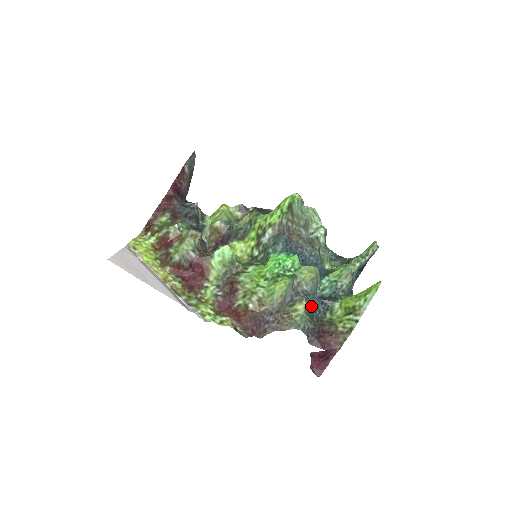
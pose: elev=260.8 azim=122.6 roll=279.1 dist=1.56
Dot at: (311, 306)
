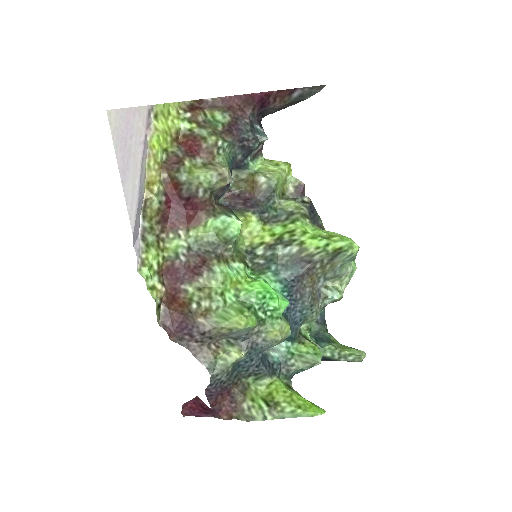
Dot at: (246, 360)
